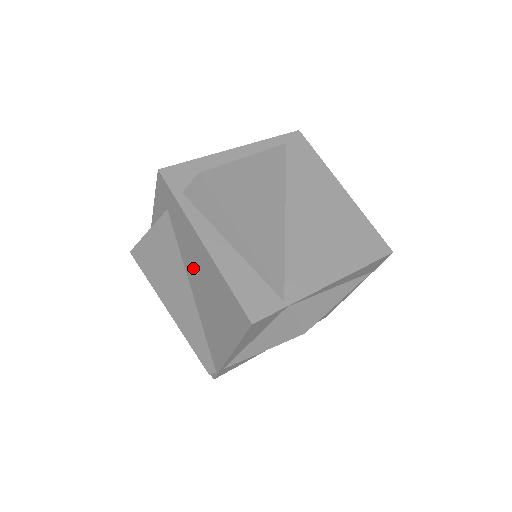
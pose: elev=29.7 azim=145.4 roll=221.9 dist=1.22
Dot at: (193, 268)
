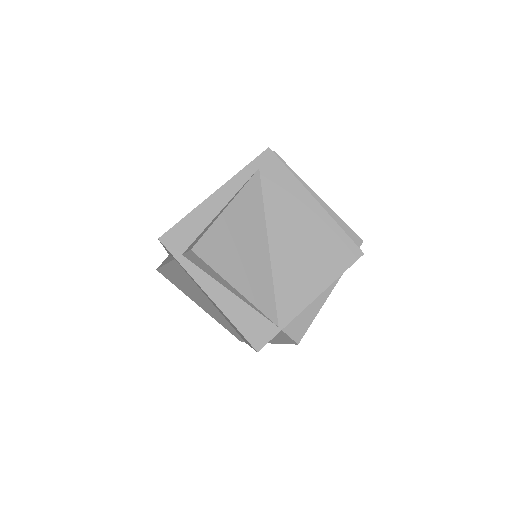
Dot at: occluded
